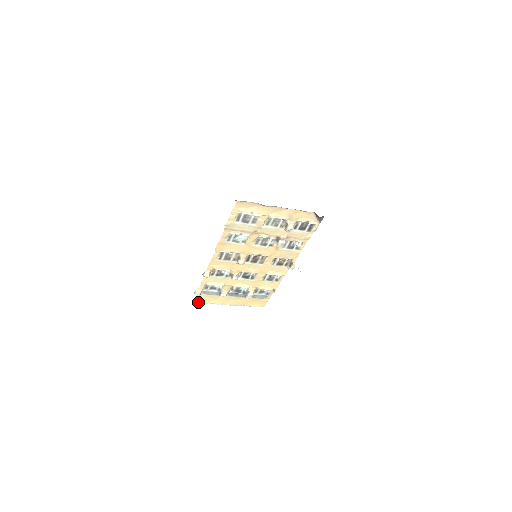
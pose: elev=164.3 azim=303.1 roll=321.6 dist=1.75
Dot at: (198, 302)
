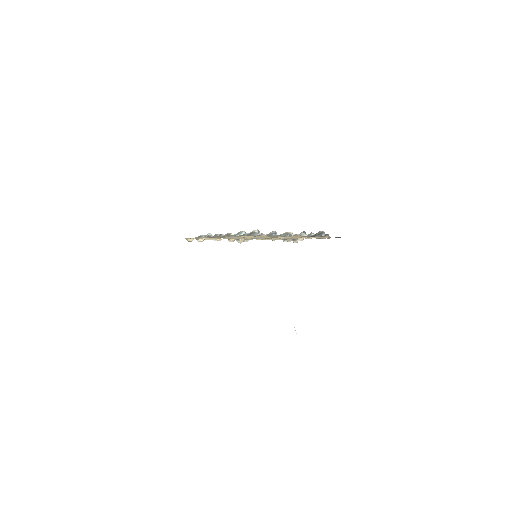
Dot at: (190, 238)
